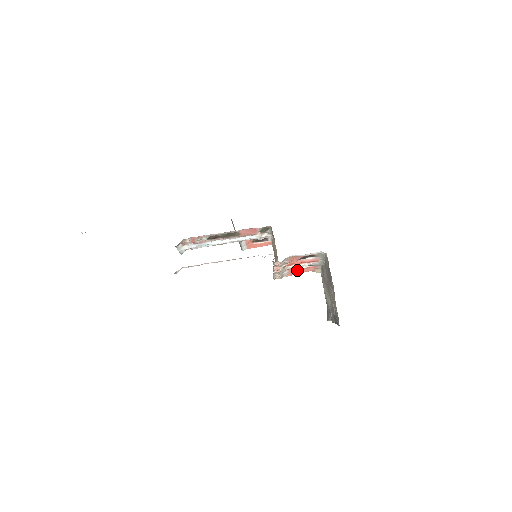
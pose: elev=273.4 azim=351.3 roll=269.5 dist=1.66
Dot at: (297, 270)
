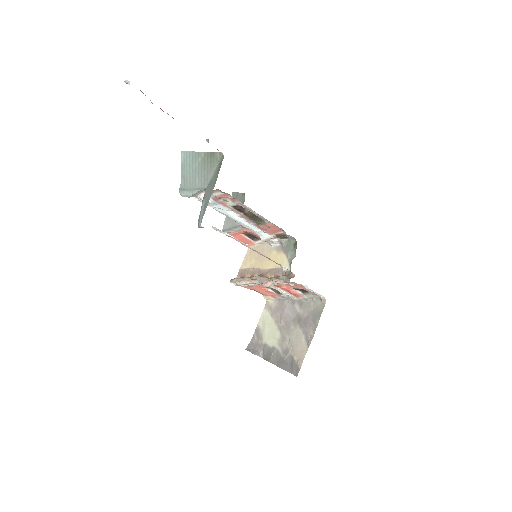
Dot at: (261, 288)
